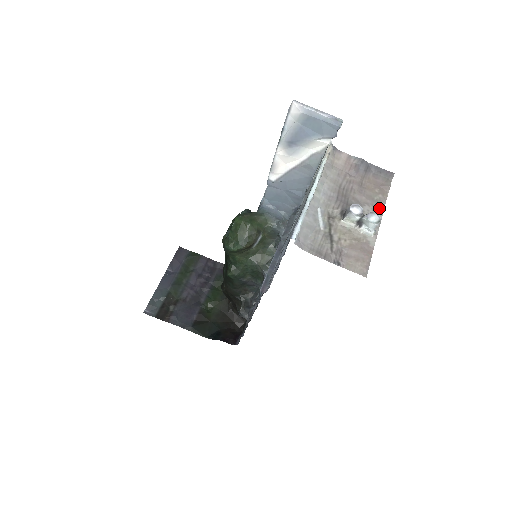
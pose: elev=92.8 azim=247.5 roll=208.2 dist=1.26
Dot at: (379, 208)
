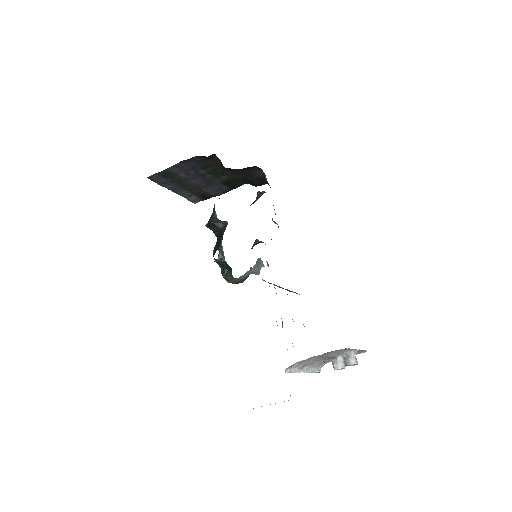
Dot at: (348, 350)
